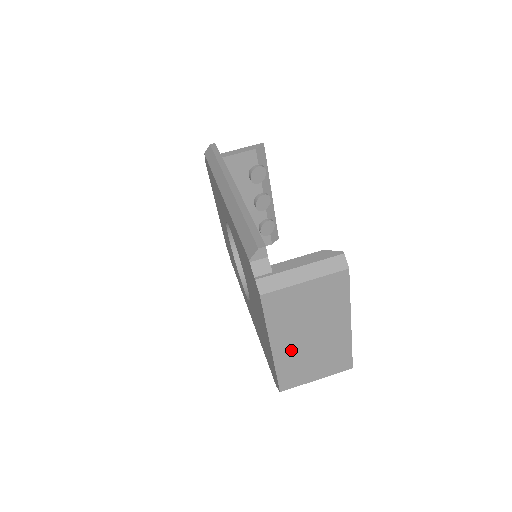
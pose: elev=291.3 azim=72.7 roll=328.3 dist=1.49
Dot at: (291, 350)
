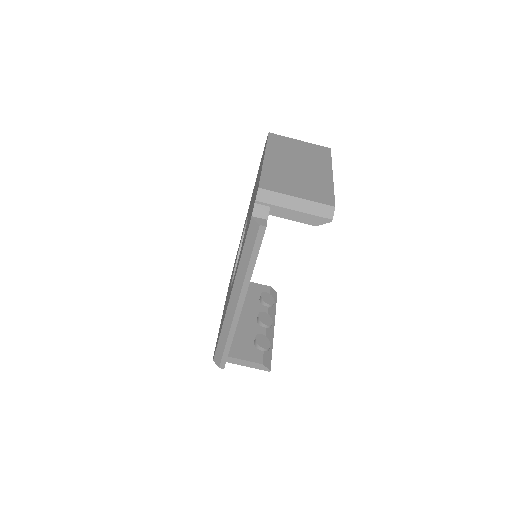
Dot at: occluded
